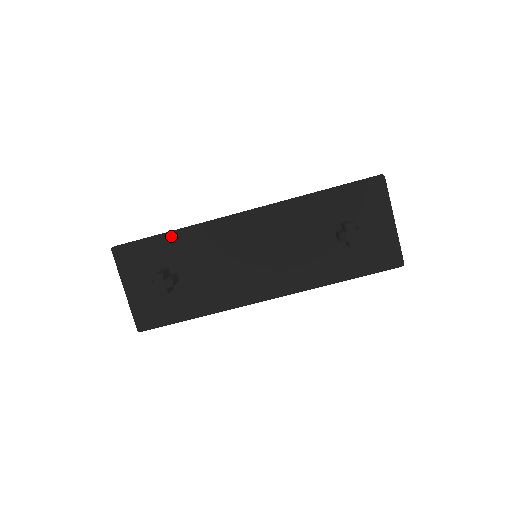
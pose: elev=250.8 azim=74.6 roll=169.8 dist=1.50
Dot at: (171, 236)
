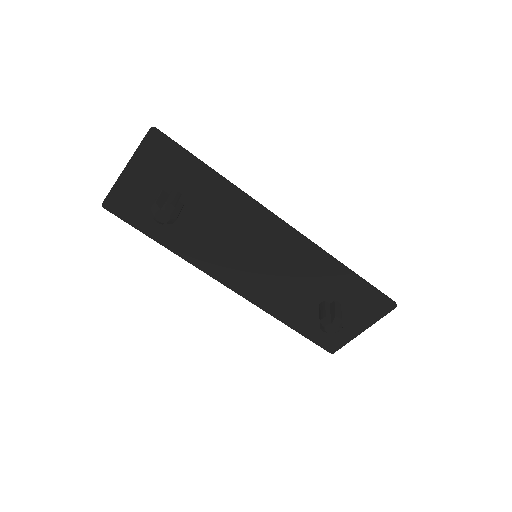
Dot at: (213, 178)
